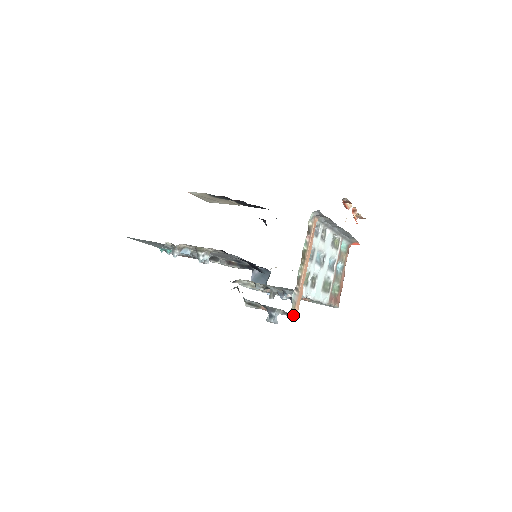
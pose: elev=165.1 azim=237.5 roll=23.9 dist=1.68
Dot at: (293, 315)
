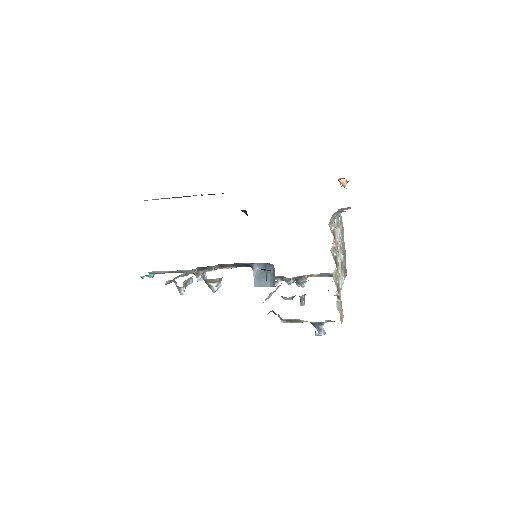
Dot at: occluded
